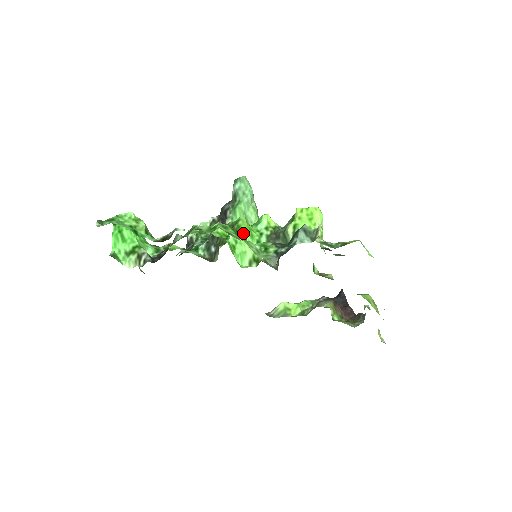
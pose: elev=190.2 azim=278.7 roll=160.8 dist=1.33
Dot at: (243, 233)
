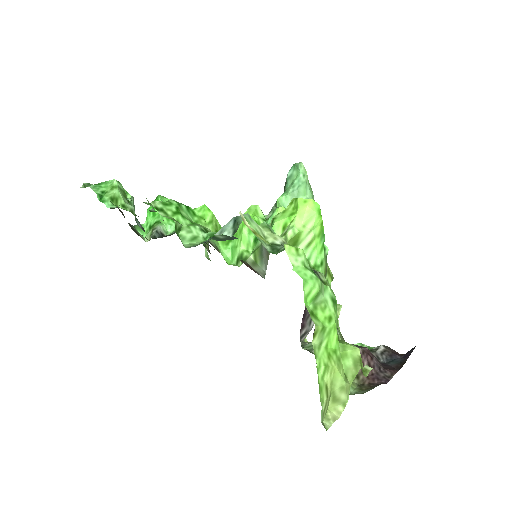
Dot at: (241, 224)
